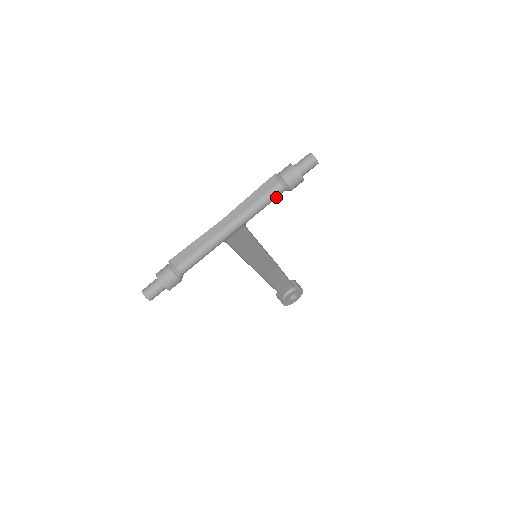
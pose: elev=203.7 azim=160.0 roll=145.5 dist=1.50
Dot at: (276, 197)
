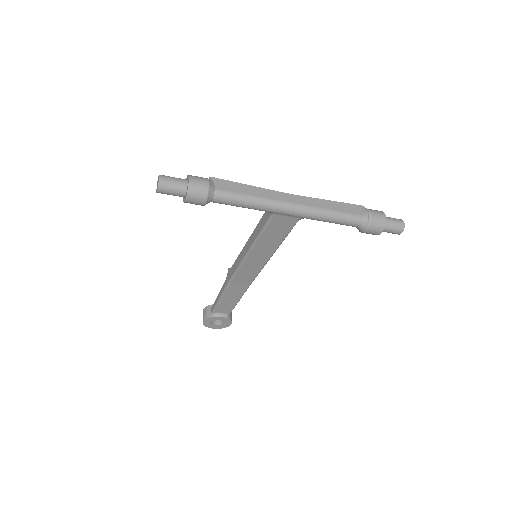
Dot at: (348, 224)
